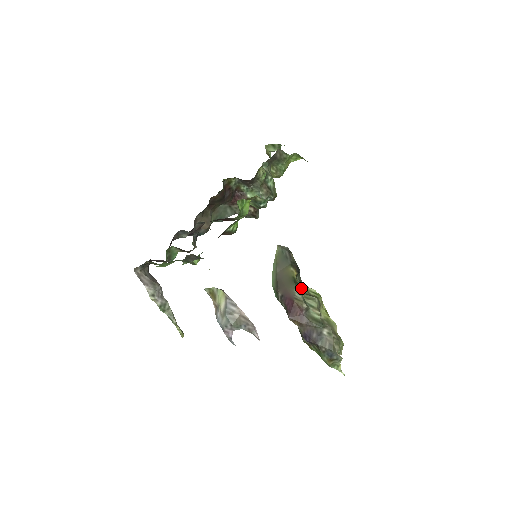
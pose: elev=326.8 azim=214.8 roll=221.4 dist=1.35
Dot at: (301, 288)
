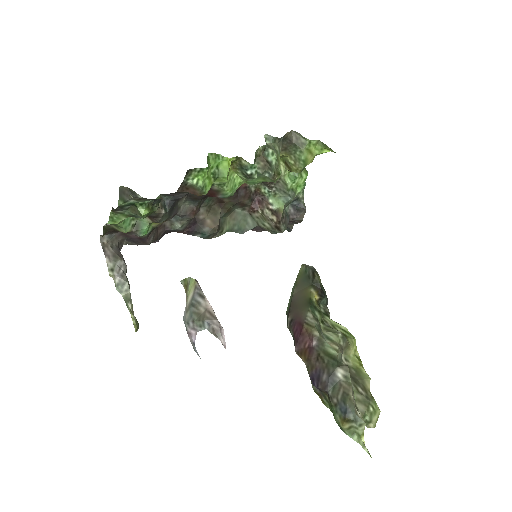
Dot at: (320, 315)
